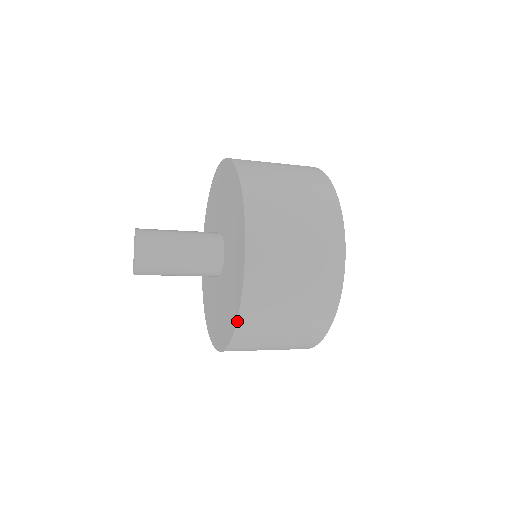
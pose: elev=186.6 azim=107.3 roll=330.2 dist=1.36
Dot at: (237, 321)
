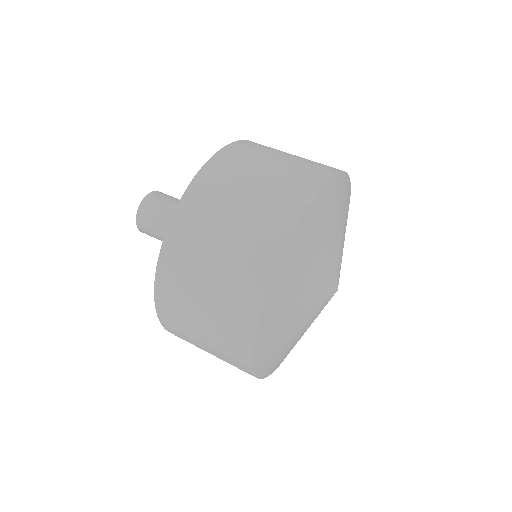
Dot at: occluded
